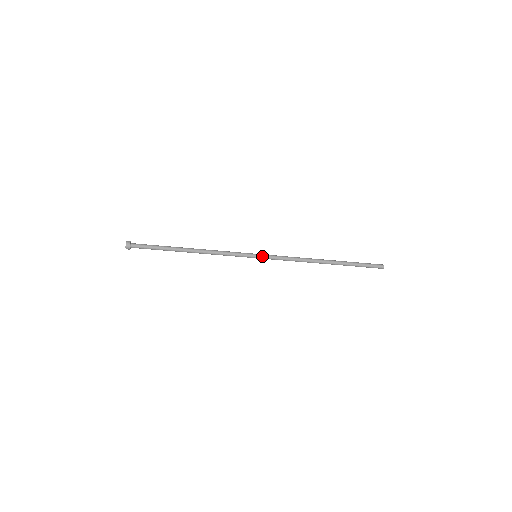
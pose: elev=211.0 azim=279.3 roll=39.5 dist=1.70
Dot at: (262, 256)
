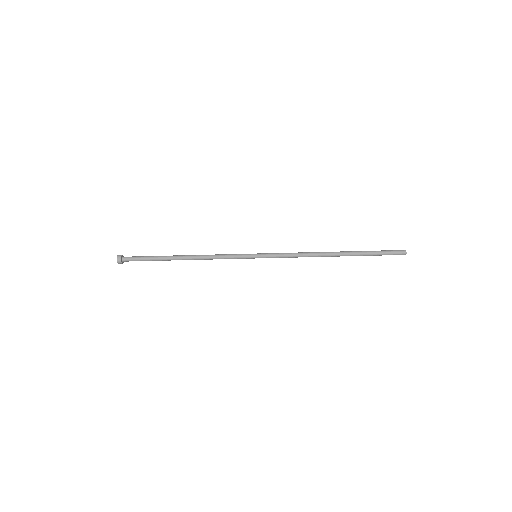
Dot at: (262, 254)
